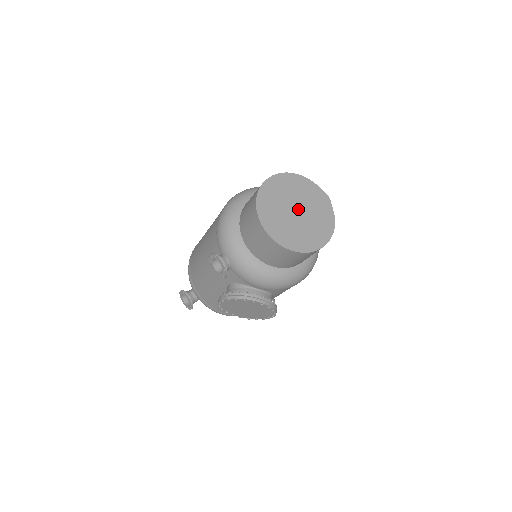
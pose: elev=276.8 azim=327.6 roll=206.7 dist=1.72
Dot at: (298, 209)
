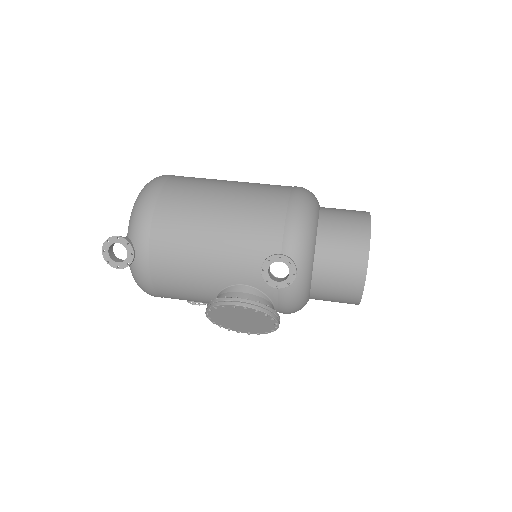
Dot at: occluded
